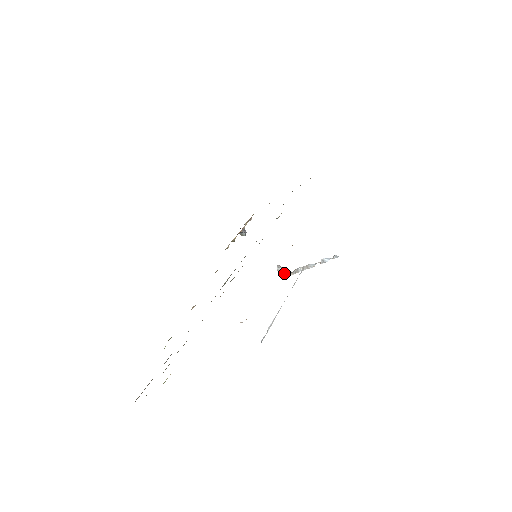
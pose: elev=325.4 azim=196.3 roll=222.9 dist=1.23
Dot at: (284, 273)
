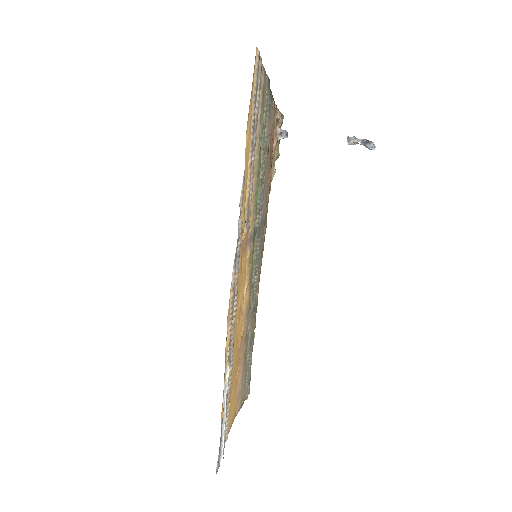
Dot at: occluded
